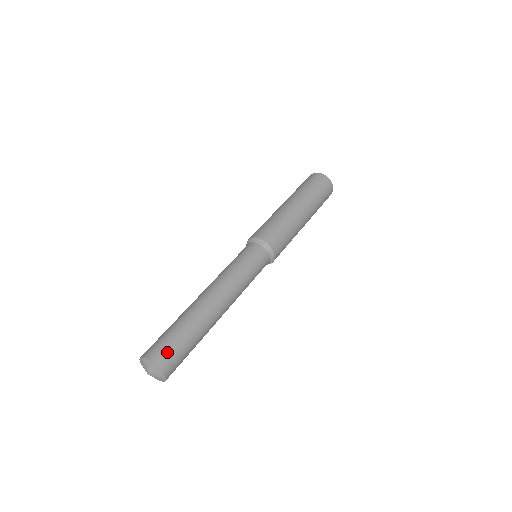
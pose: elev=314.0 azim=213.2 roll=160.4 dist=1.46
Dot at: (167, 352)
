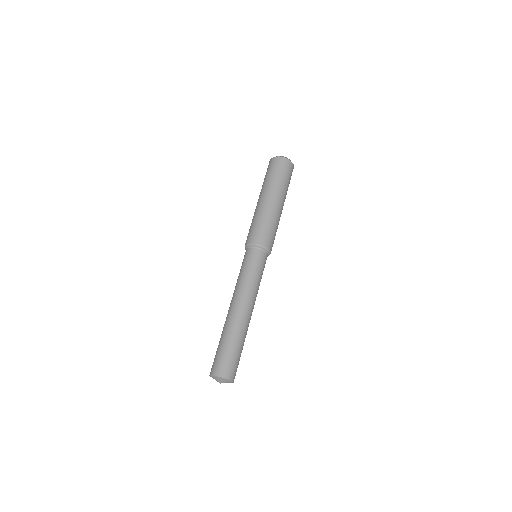
Dot at: (218, 363)
